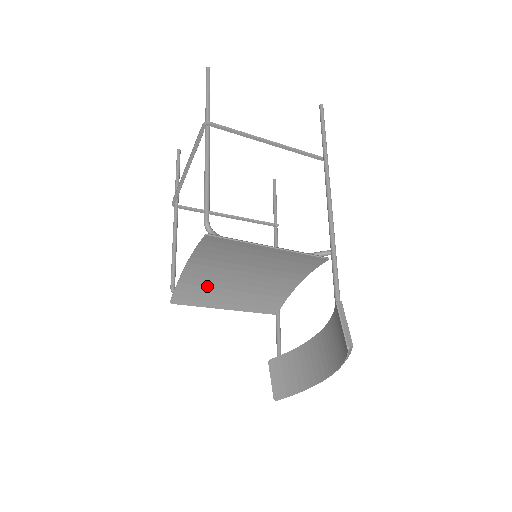
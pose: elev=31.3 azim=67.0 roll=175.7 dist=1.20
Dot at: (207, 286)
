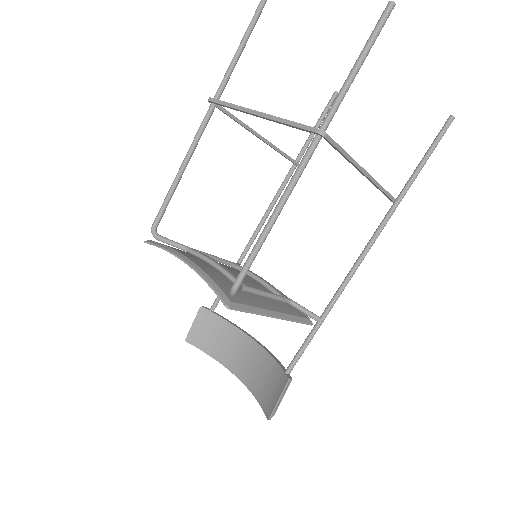
Dot at: occluded
